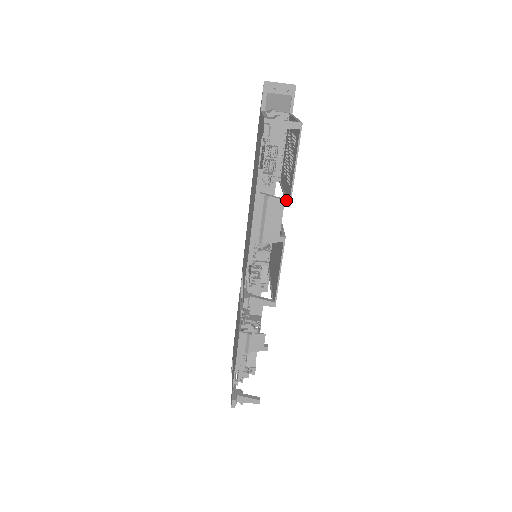
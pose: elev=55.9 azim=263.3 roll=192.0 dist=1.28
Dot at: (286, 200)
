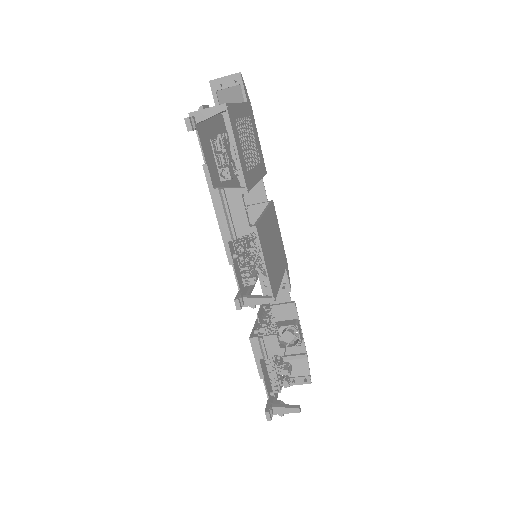
Dot at: (241, 187)
